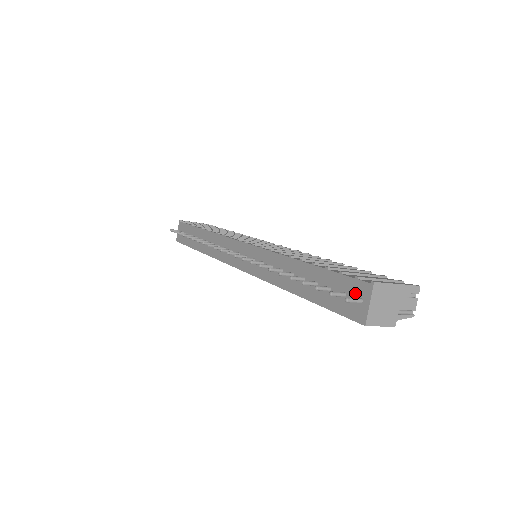
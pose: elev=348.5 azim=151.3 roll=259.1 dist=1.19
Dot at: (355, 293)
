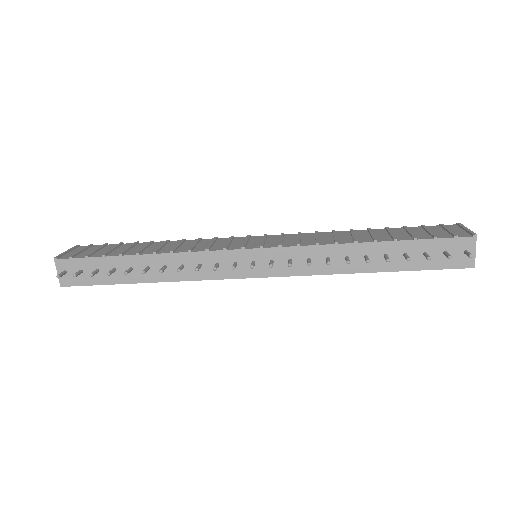
Dot at: (458, 248)
